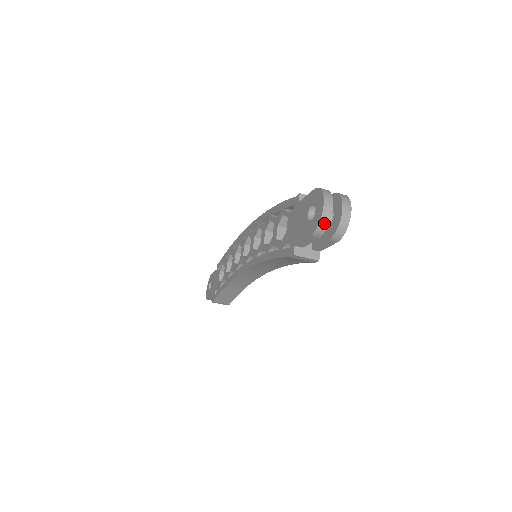
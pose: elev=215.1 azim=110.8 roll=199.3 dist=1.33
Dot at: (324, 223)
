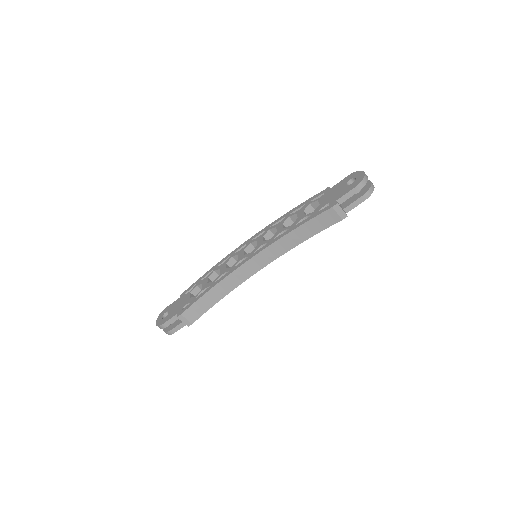
Dot at: (365, 180)
